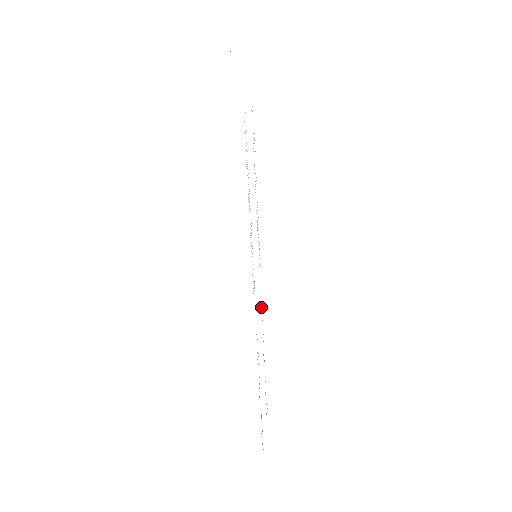
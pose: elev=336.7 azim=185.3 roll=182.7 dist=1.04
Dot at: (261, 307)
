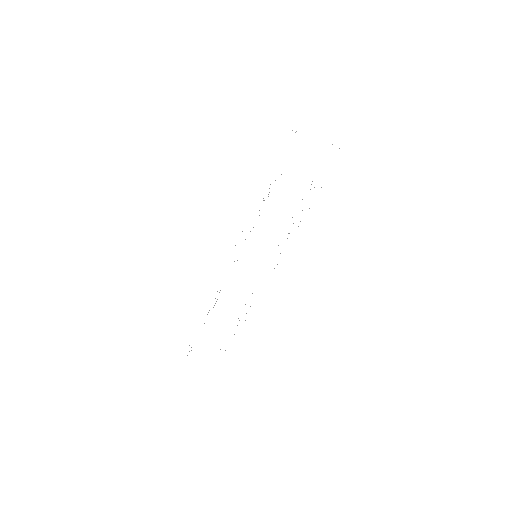
Dot at: occluded
